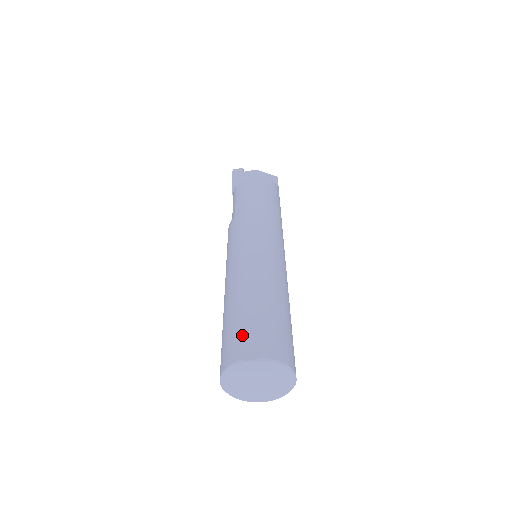
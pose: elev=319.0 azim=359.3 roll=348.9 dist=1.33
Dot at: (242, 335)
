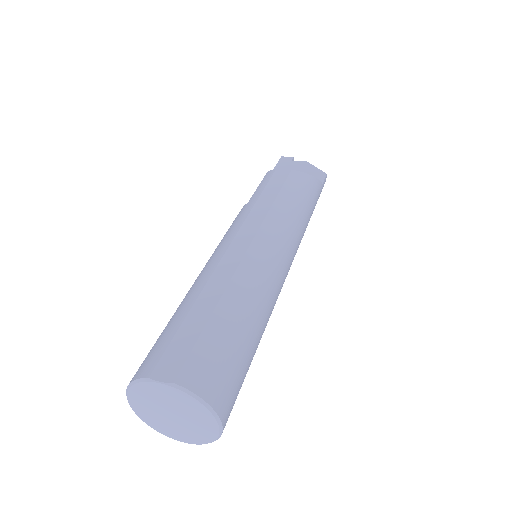
Dot at: (170, 345)
